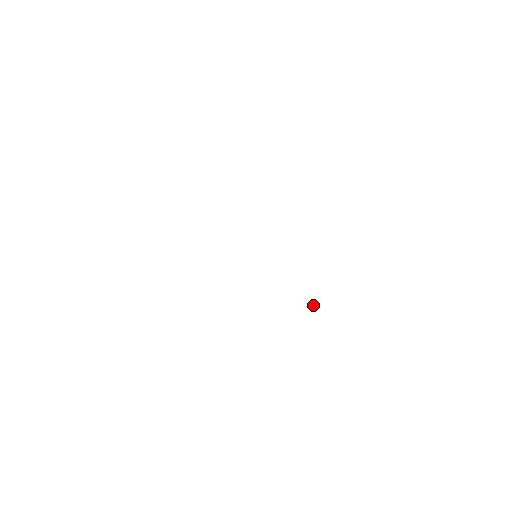
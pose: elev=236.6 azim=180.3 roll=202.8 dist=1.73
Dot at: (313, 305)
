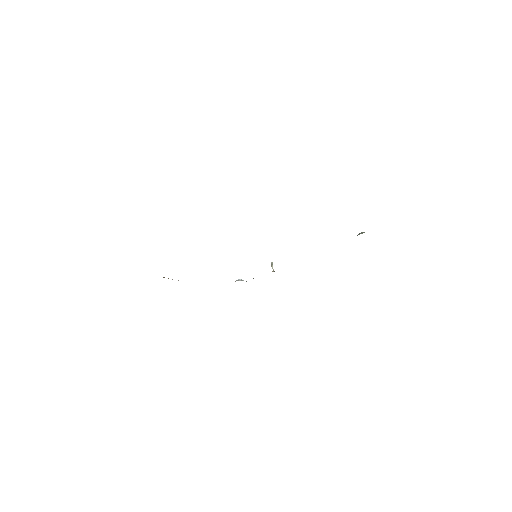
Dot at: occluded
